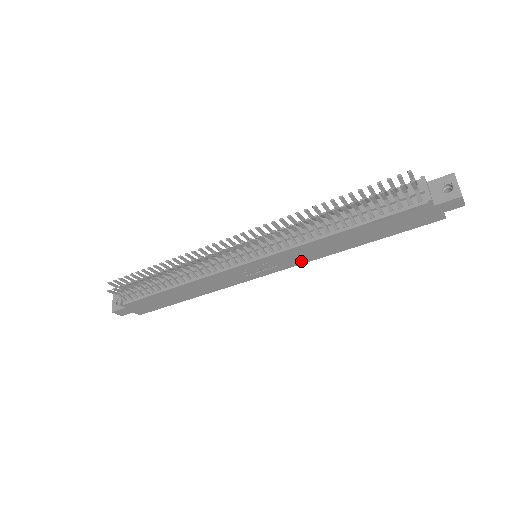
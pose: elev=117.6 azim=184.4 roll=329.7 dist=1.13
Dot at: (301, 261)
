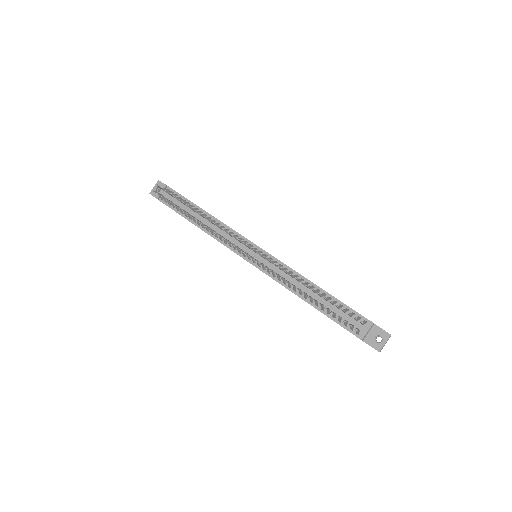
Dot at: occluded
